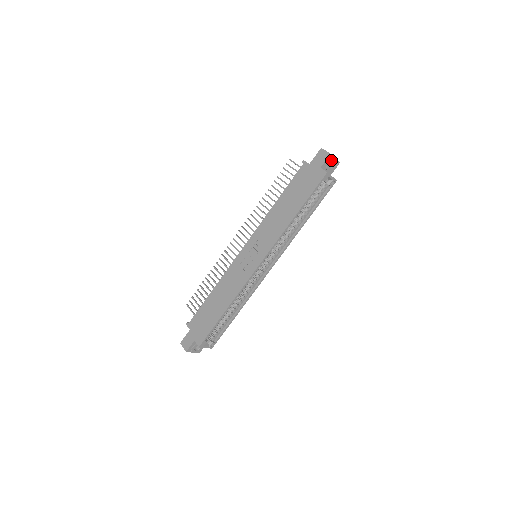
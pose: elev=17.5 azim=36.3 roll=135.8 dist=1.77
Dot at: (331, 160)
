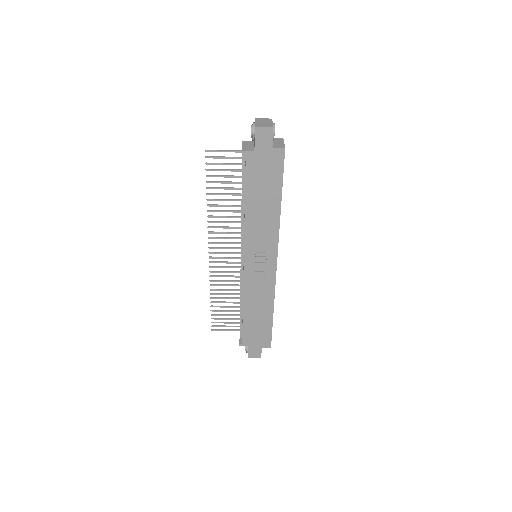
Dot at: (274, 130)
